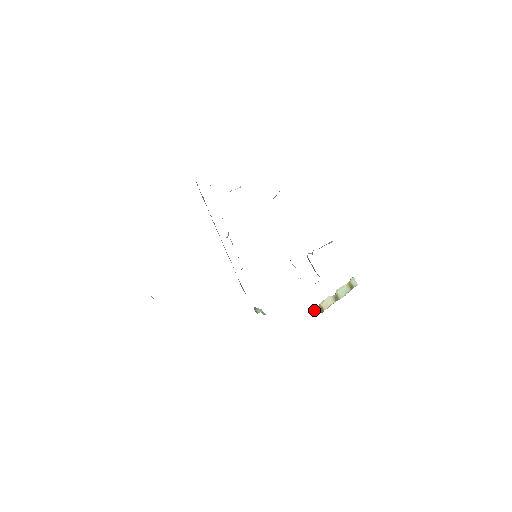
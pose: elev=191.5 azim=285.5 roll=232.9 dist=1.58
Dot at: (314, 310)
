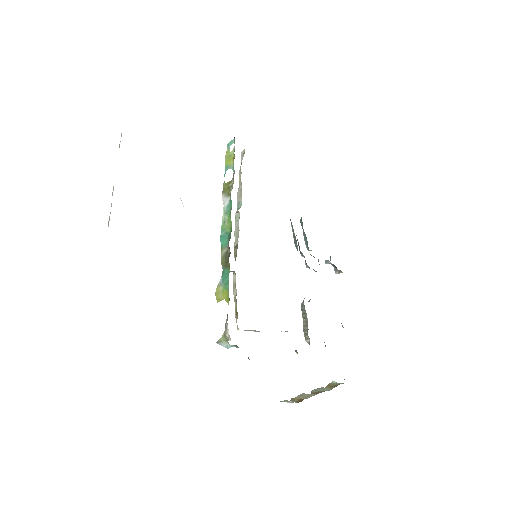
Dot at: (286, 401)
